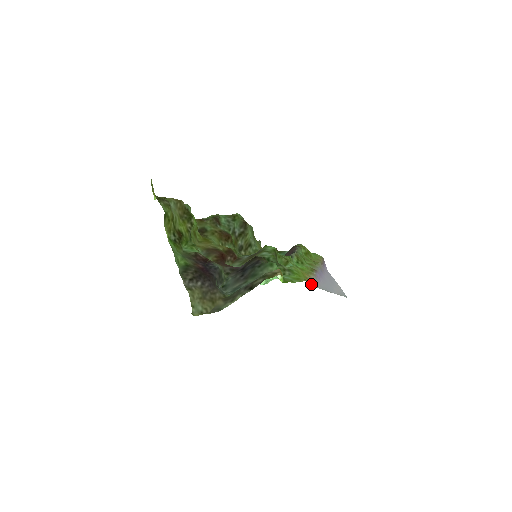
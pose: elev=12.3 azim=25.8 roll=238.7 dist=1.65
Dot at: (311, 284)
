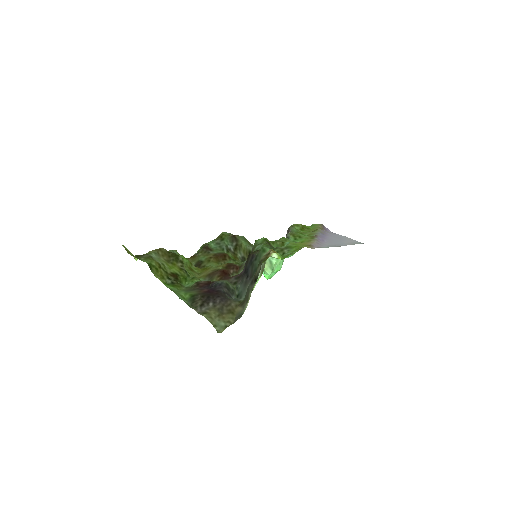
Dot at: (314, 248)
